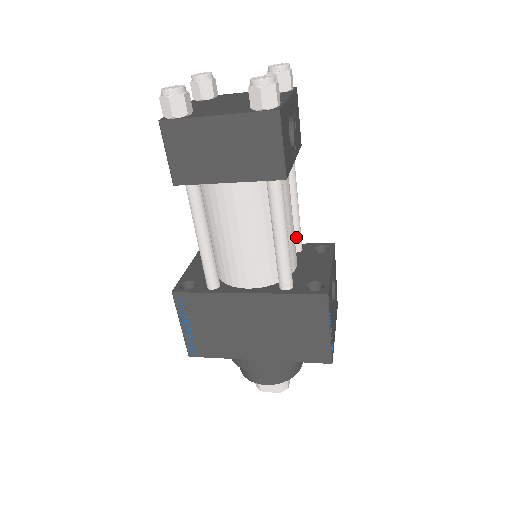
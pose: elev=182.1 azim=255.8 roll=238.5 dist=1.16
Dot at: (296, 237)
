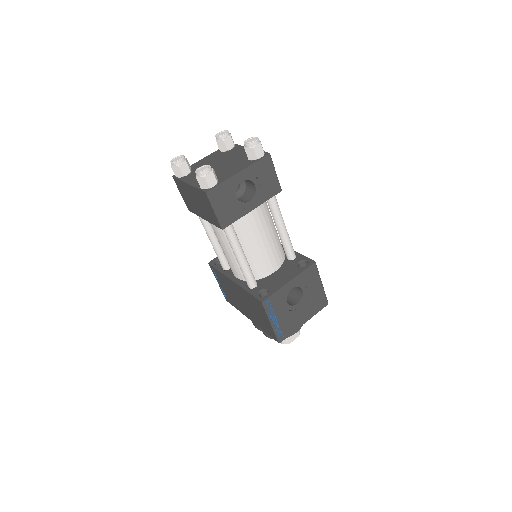
Dot at: (286, 250)
